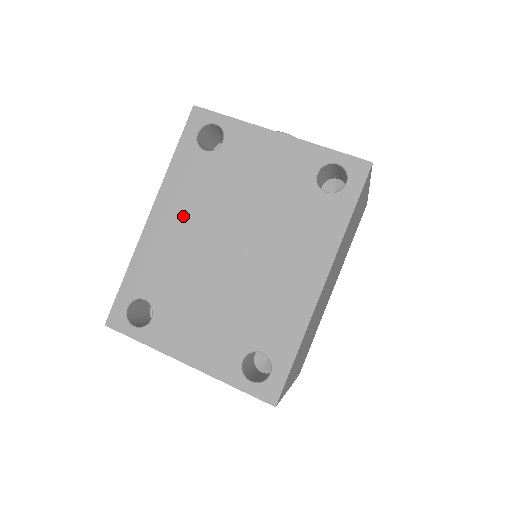
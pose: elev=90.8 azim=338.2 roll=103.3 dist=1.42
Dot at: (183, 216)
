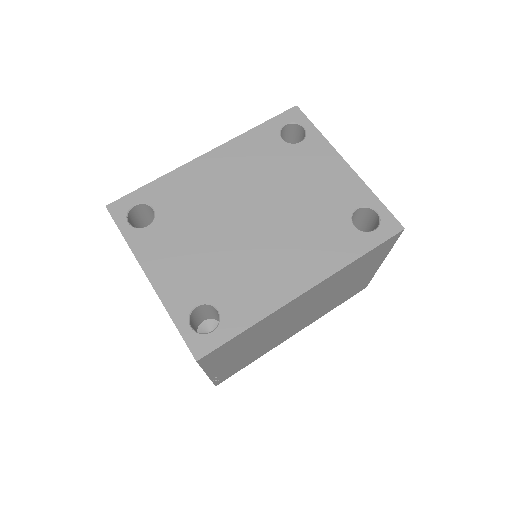
Dot at: (231, 171)
